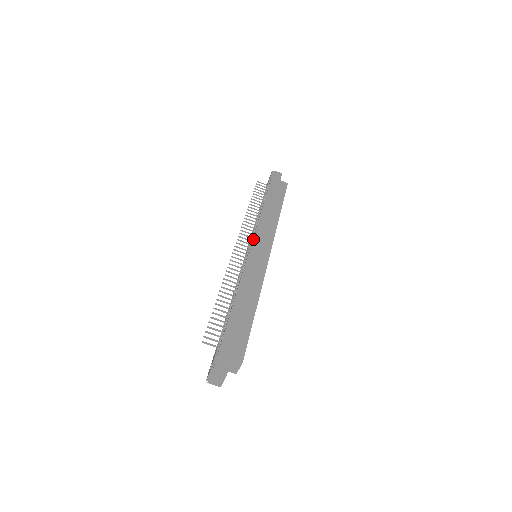
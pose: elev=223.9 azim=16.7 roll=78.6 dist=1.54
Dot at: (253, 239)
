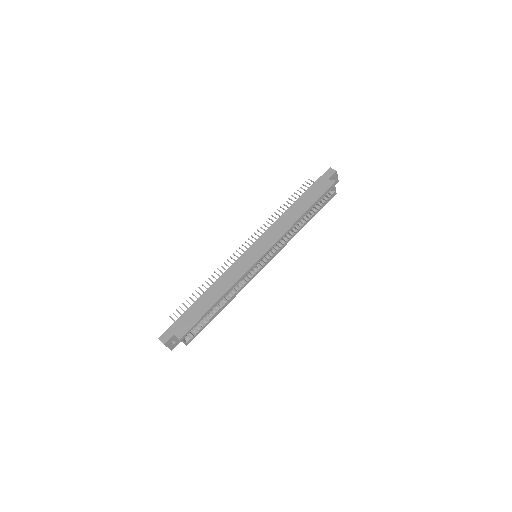
Dot at: (256, 241)
